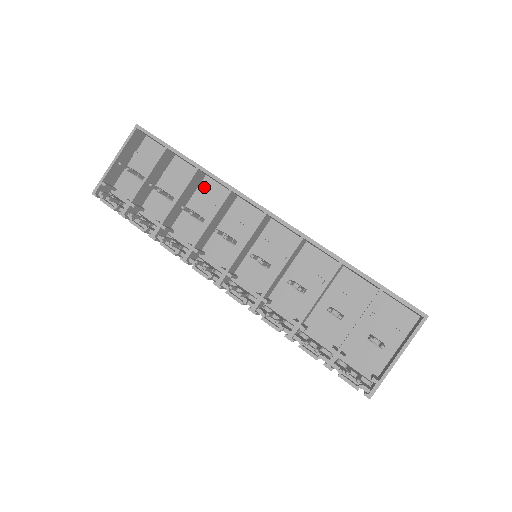
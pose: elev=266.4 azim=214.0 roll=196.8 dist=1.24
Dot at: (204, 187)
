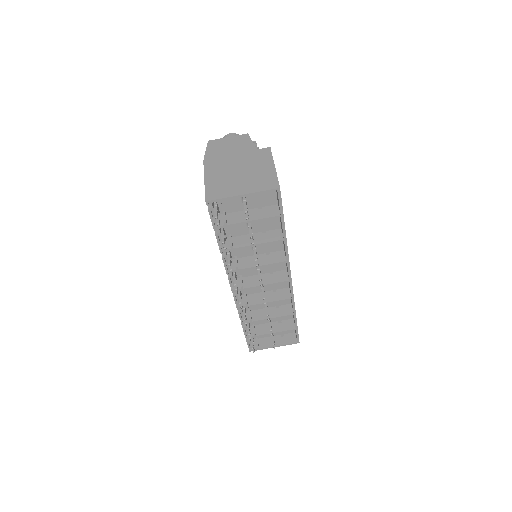
Dot at: occluded
